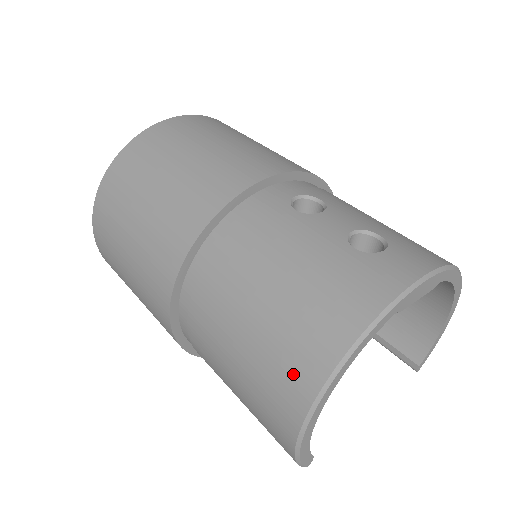
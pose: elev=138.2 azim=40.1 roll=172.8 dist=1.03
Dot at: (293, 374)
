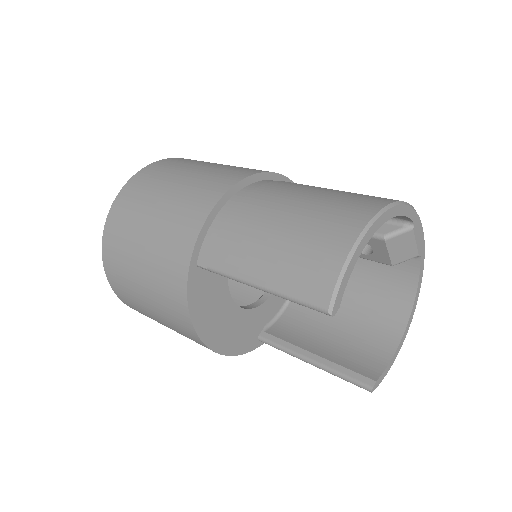
Dot at: (357, 205)
